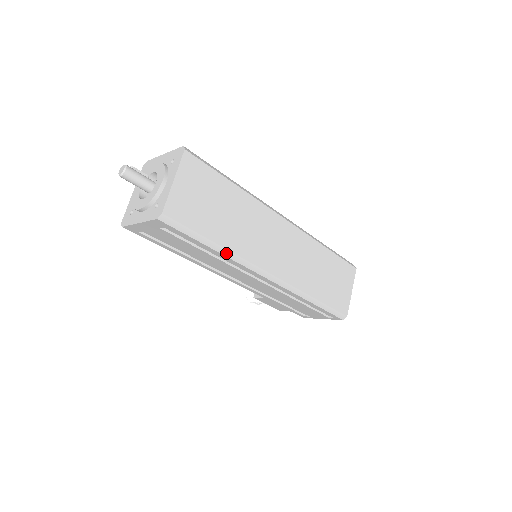
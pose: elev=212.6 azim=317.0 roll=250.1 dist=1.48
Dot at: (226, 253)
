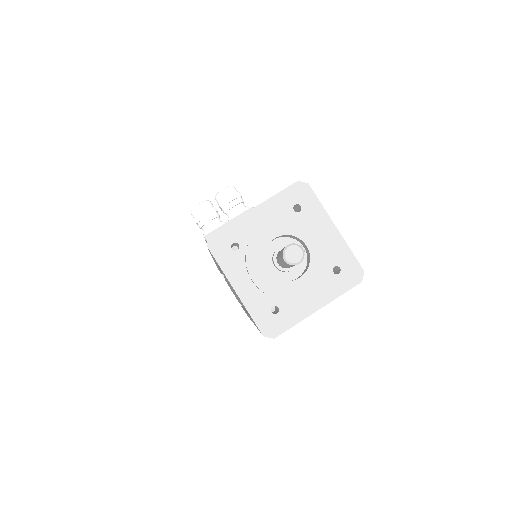
Dot at: occluded
